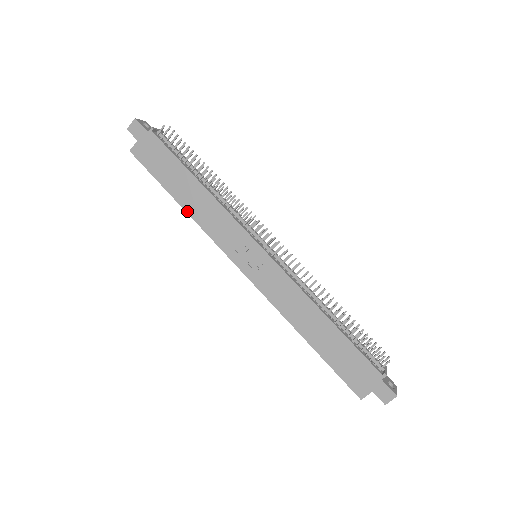
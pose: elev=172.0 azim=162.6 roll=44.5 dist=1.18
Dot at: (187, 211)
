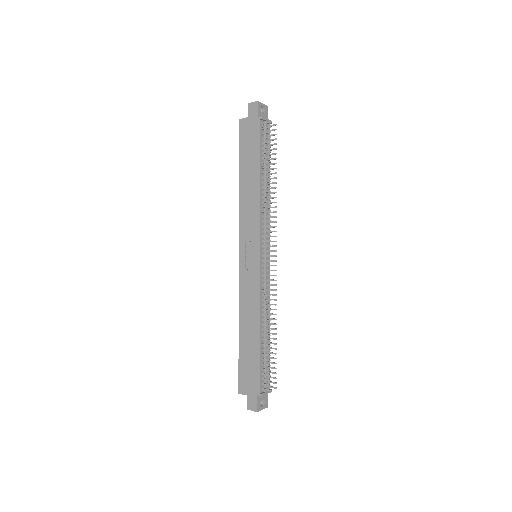
Dot at: (240, 191)
